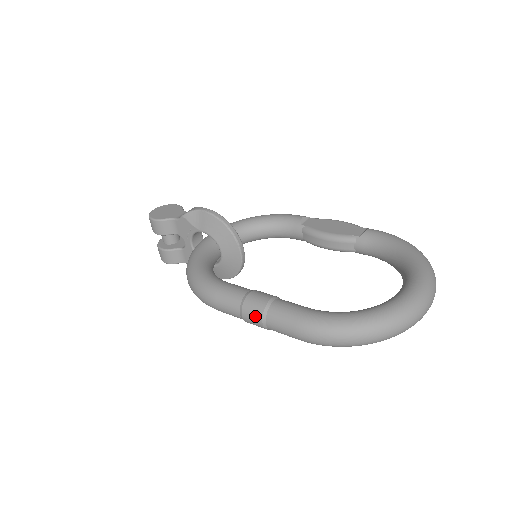
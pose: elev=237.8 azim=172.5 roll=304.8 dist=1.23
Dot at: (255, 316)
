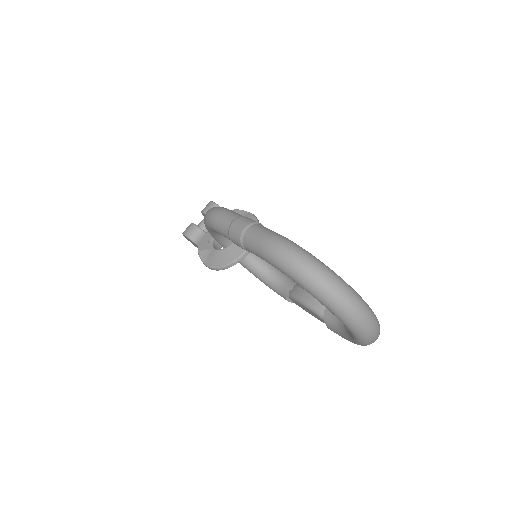
Dot at: (244, 222)
